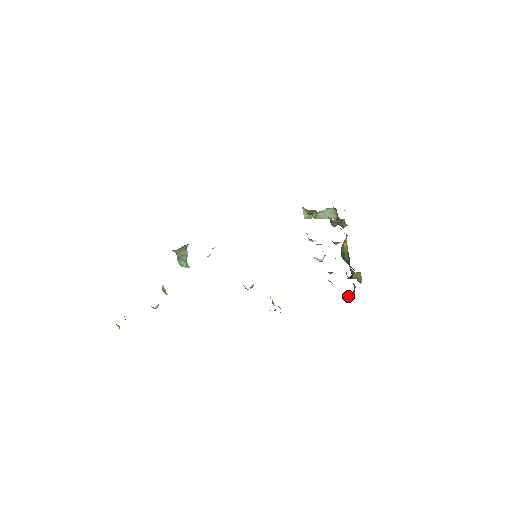
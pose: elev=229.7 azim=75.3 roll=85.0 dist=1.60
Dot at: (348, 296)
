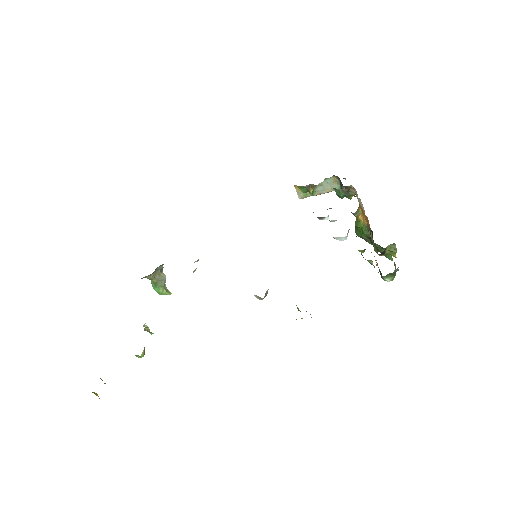
Dot at: (390, 276)
